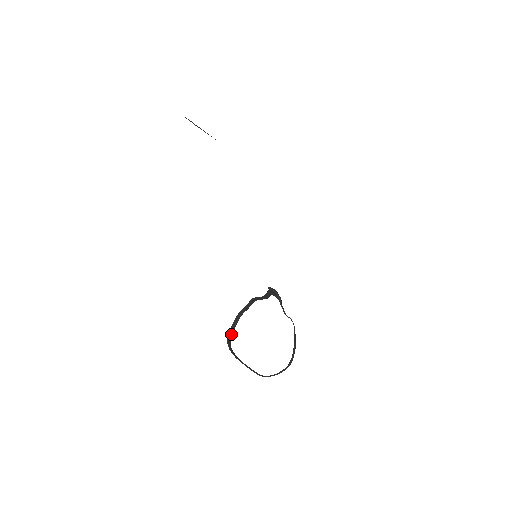
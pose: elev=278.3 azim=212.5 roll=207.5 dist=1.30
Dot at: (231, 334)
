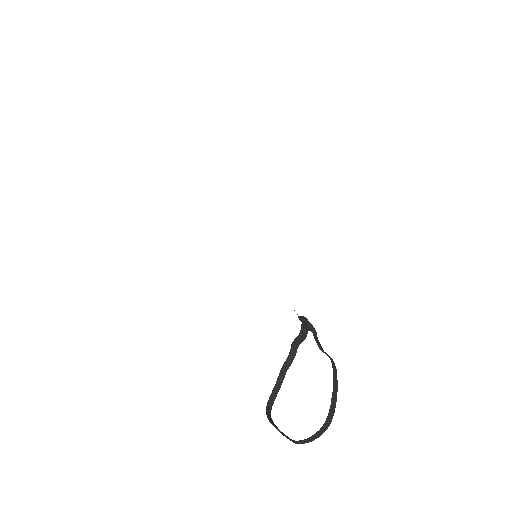
Dot at: (274, 398)
